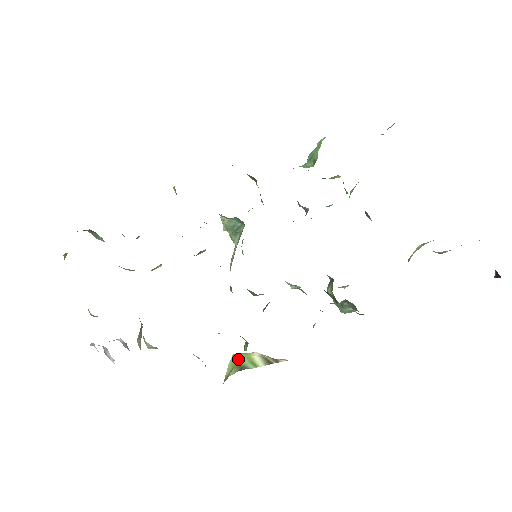
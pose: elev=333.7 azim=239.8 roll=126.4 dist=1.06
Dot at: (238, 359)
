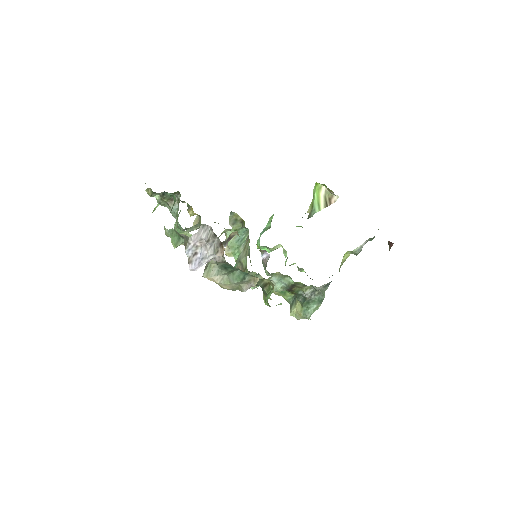
Dot at: (314, 196)
